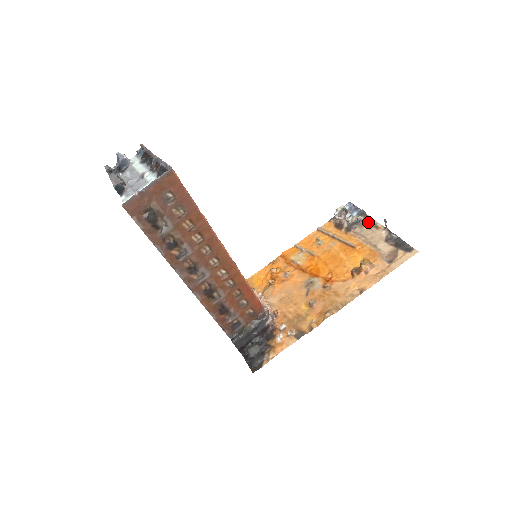
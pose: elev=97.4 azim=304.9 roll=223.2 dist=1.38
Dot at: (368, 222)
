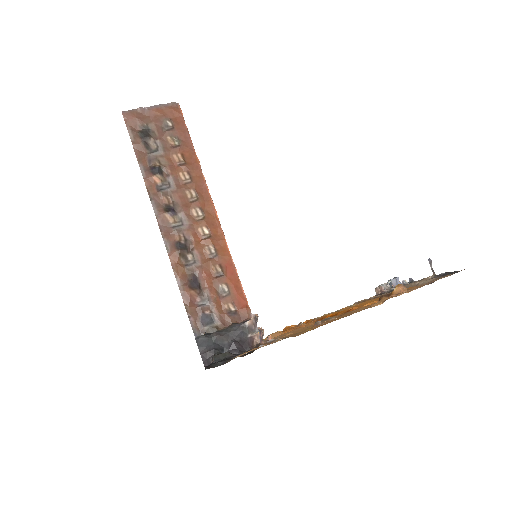
Dot at: (414, 282)
